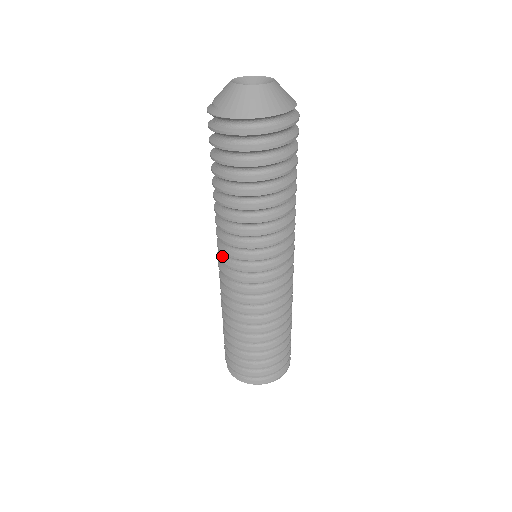
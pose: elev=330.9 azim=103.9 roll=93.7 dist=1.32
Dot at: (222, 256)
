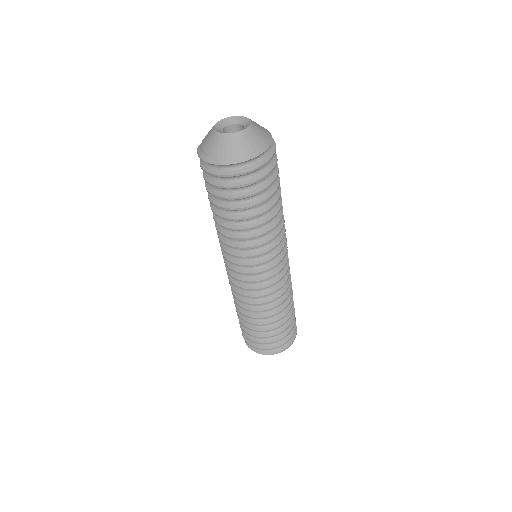
Dot at: (227, 262)
